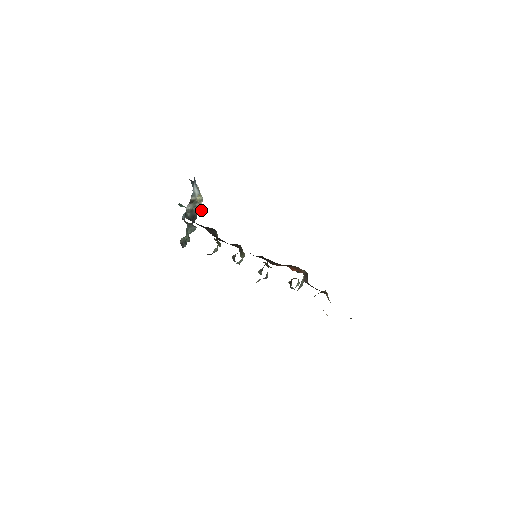
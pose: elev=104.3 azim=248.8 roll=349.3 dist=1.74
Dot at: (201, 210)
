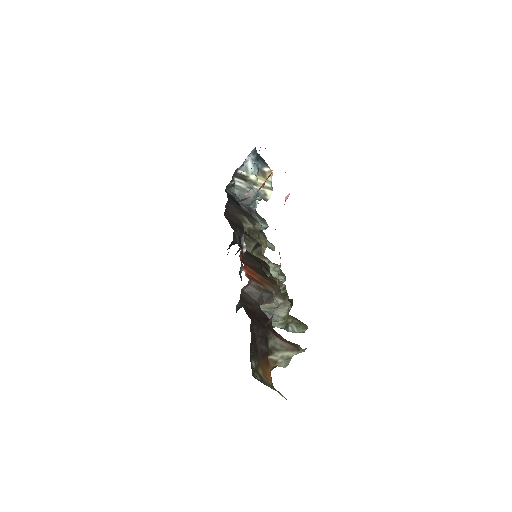
Dot at: (265, 200)
